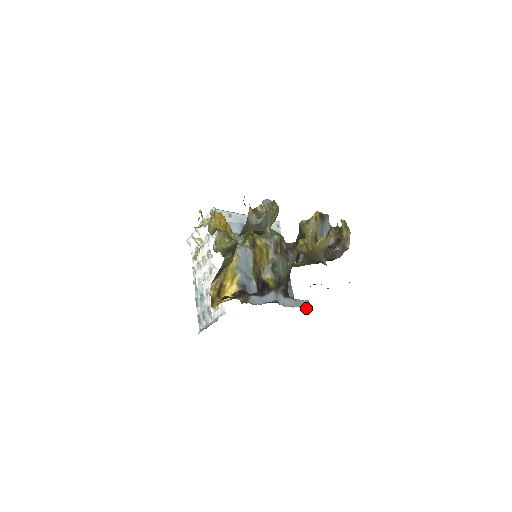
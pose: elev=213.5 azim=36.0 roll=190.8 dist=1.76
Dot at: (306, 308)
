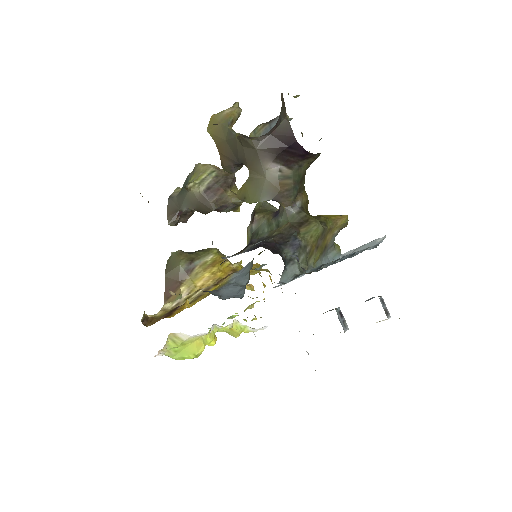
Dot at: occluded
